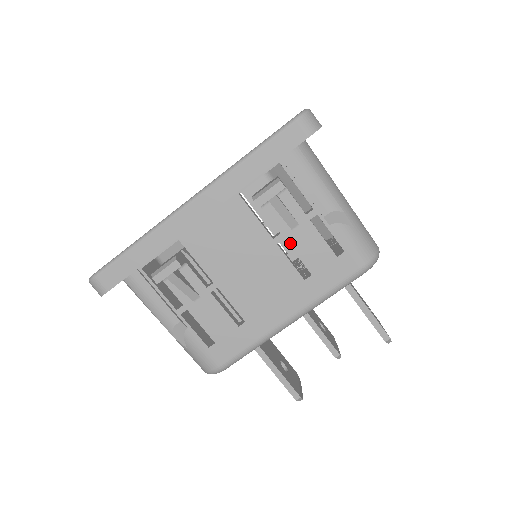
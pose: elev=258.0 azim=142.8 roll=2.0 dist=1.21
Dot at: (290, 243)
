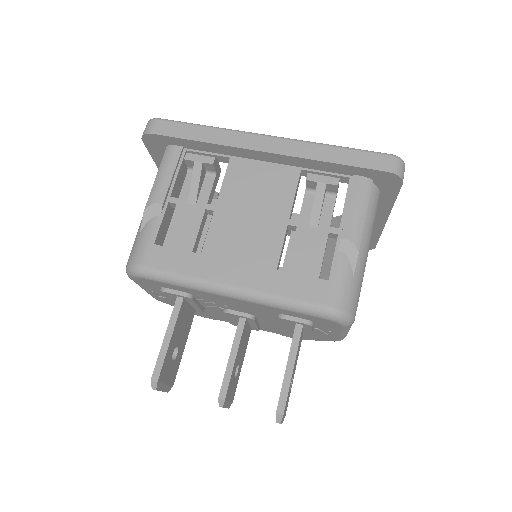
Dot at: (297, 234)
